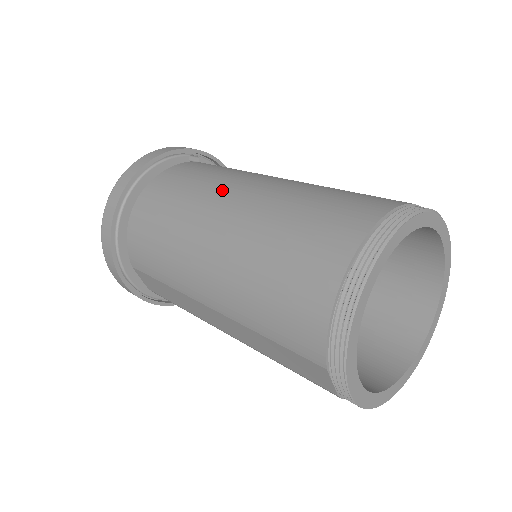
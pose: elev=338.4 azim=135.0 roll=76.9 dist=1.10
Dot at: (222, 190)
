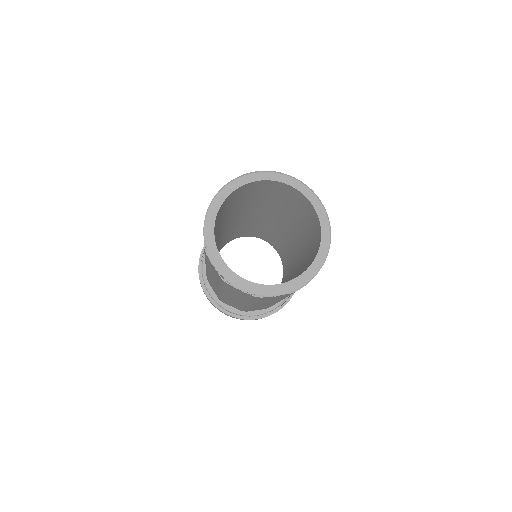
Dot at: occluded
